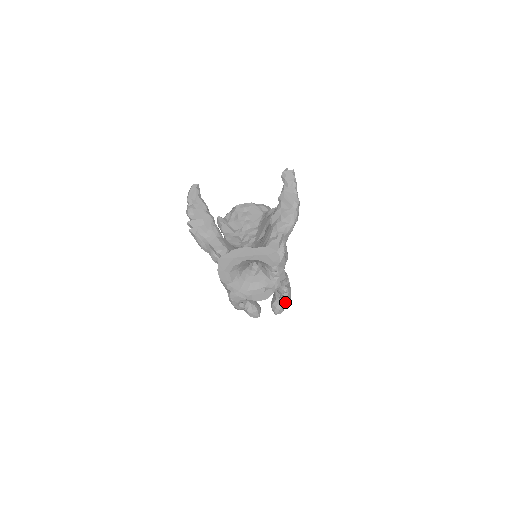
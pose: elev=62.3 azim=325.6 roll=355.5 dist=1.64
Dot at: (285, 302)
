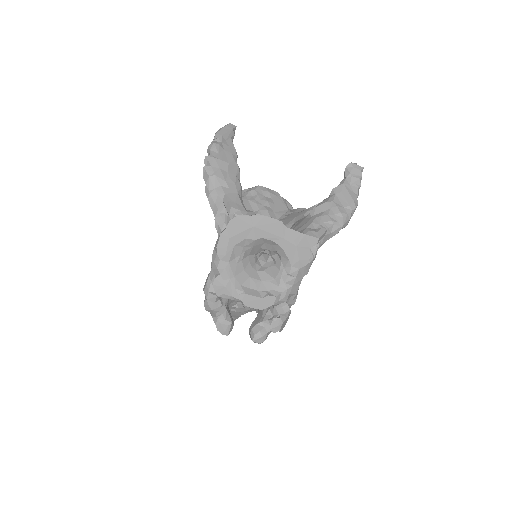
Dot at: (278, 327)
